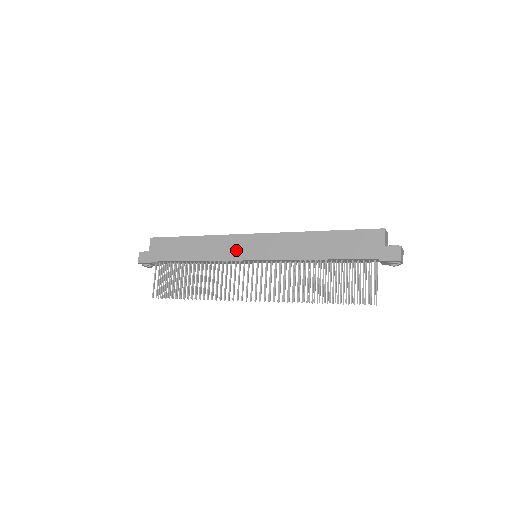
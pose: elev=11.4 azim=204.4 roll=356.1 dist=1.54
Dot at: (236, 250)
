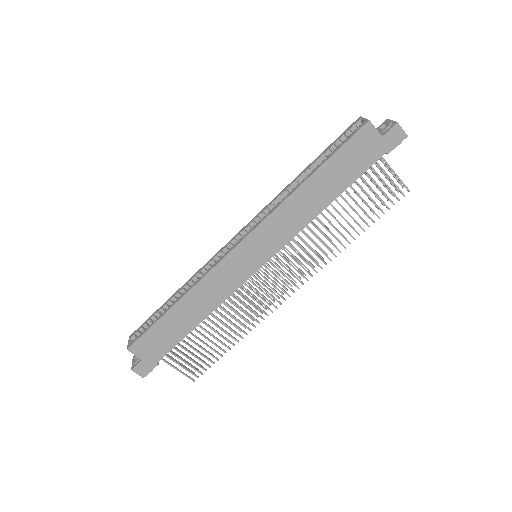
Dot at: (237, 273)
